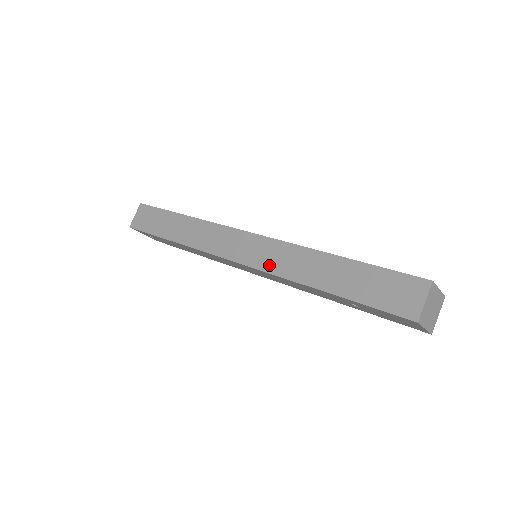
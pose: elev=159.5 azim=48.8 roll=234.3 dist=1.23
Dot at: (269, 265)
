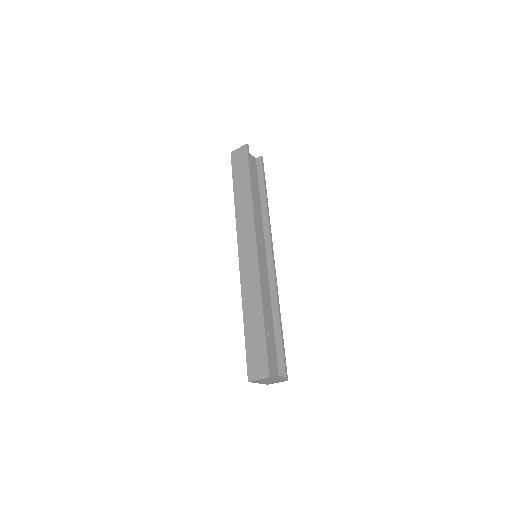
Dot at: (244, 276)
